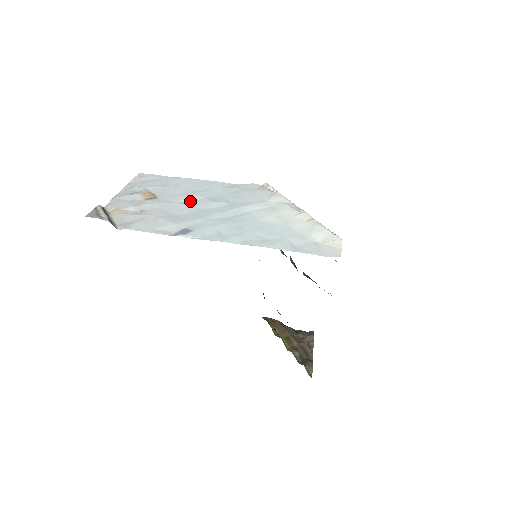
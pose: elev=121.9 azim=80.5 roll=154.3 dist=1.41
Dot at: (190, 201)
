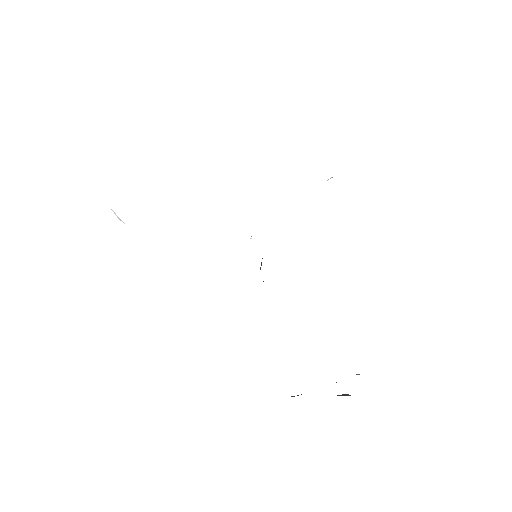
Dot at: occluded
